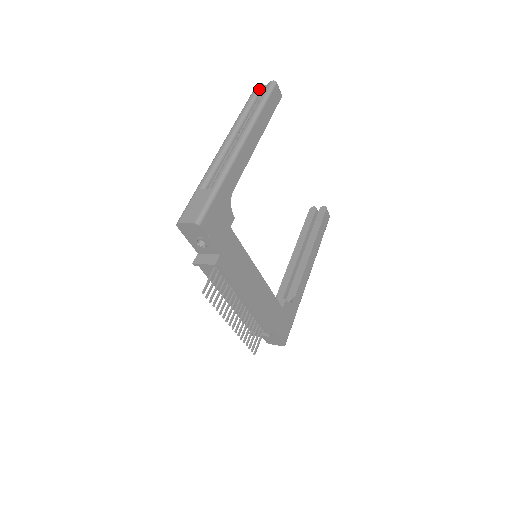
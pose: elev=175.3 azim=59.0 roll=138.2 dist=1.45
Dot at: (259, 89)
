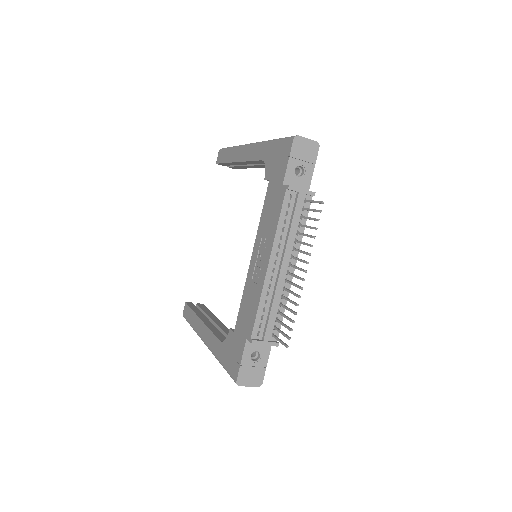
Dot at: occluded
